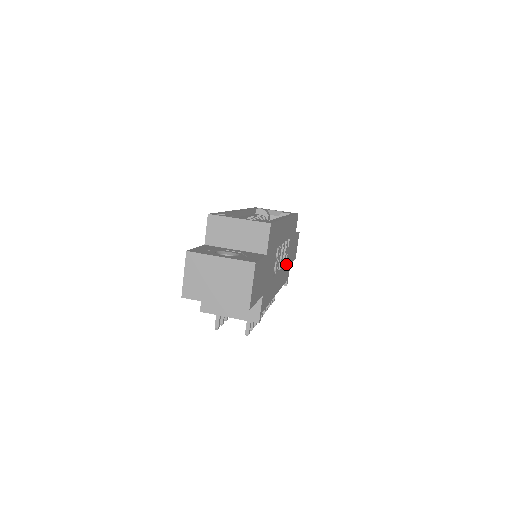
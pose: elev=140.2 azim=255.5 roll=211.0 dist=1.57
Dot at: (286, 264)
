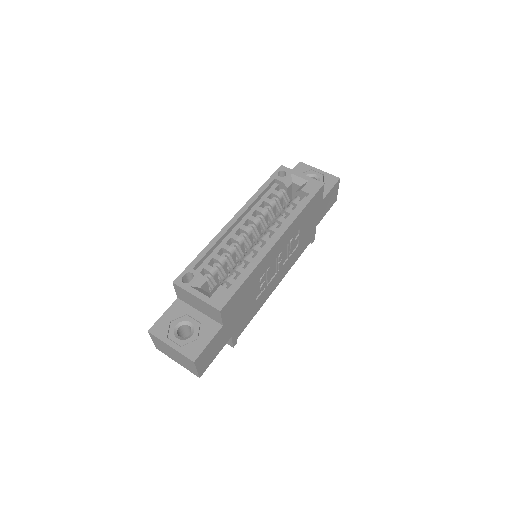
Dot at: (299, 244)
